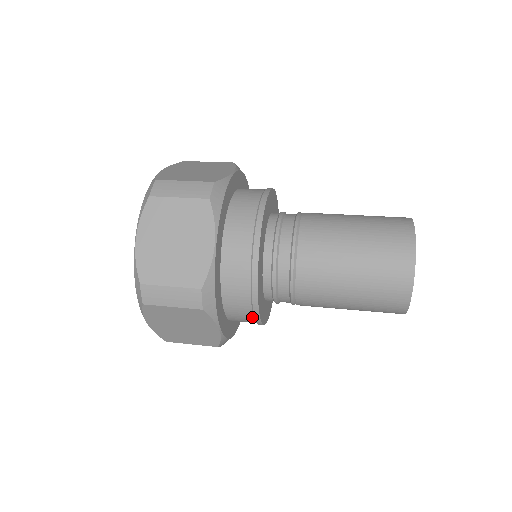
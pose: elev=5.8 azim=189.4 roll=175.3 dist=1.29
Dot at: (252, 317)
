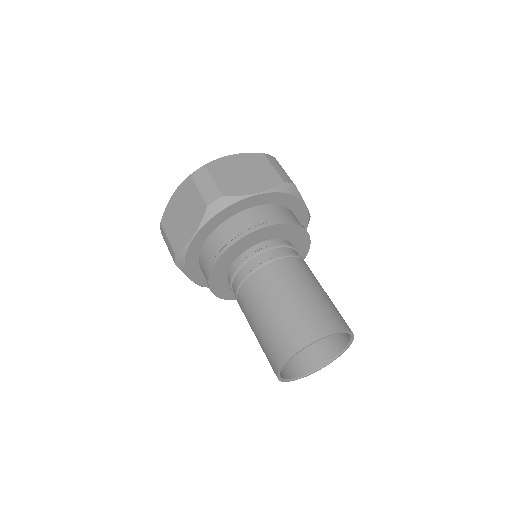
Dot at: occluded
